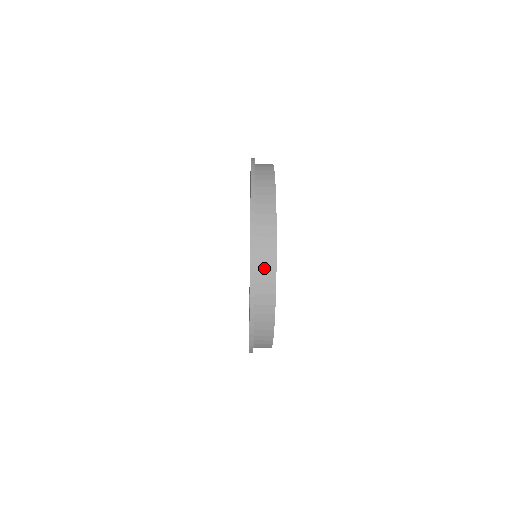
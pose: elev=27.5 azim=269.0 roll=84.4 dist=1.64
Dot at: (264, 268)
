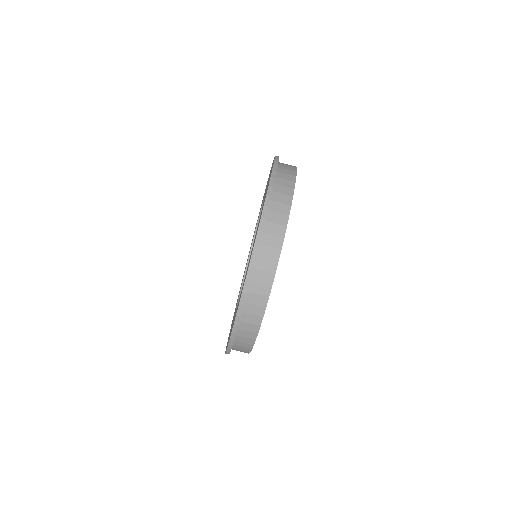
Dot at: (280, 199)
